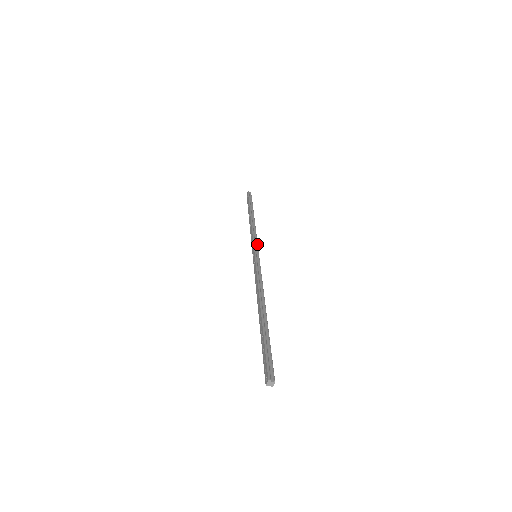
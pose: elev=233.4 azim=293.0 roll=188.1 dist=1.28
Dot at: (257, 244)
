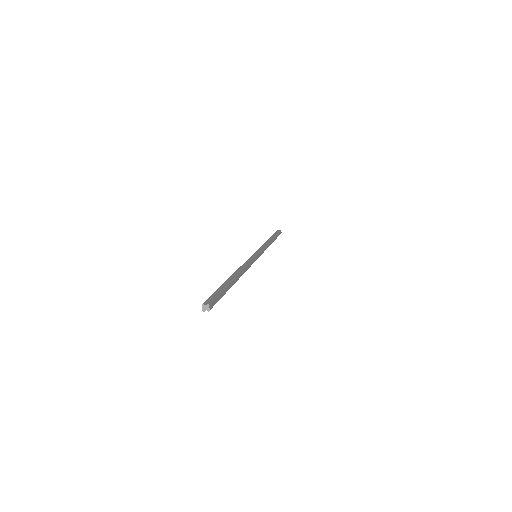
Dot at: (261, 249)
